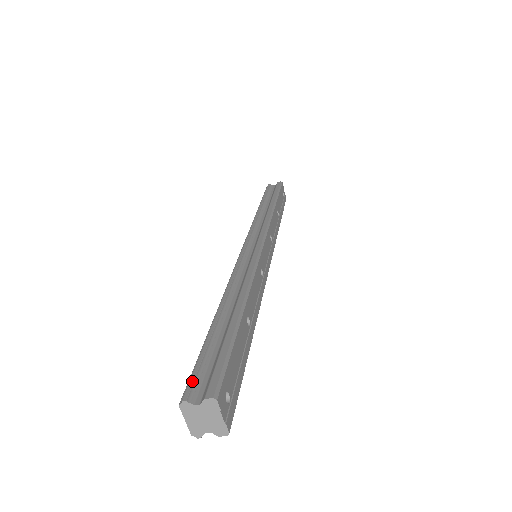
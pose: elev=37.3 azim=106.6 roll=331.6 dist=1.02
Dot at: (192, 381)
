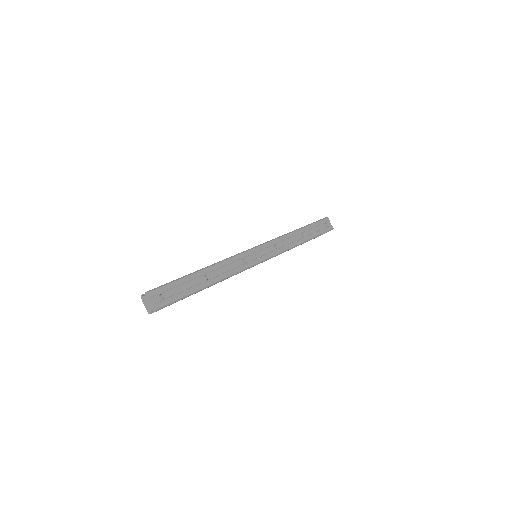
Dot at: occluded
